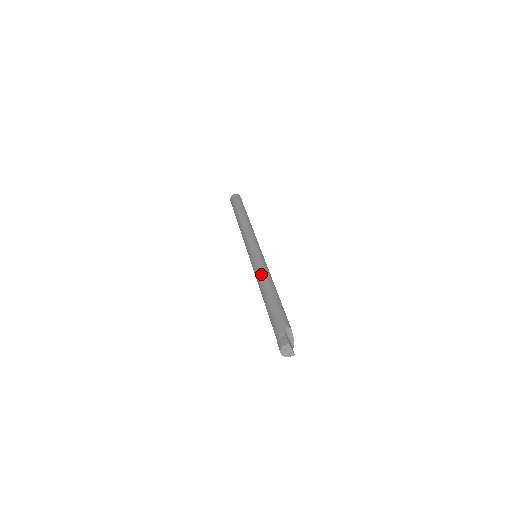
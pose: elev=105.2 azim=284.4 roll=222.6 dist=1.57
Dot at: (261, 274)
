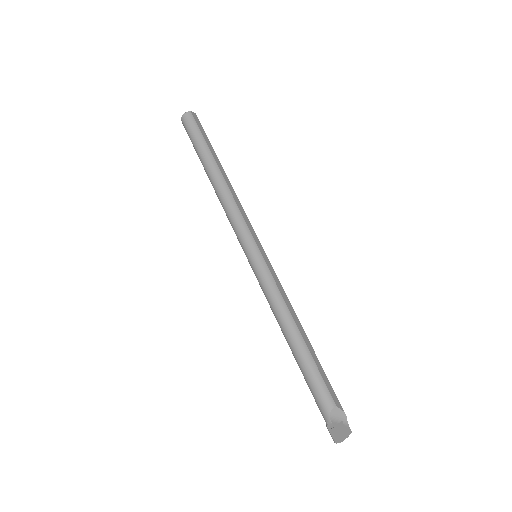
Dot at: (273, 308)
